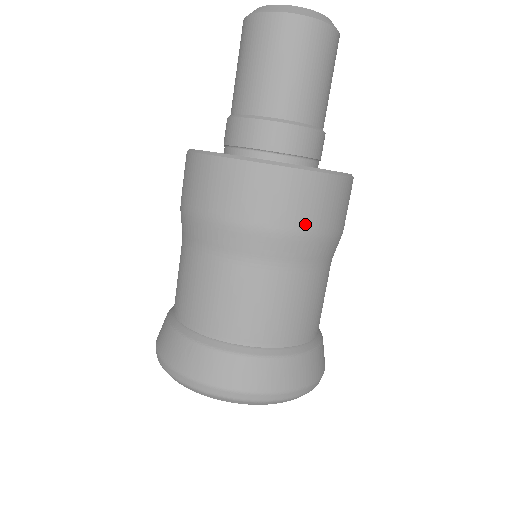
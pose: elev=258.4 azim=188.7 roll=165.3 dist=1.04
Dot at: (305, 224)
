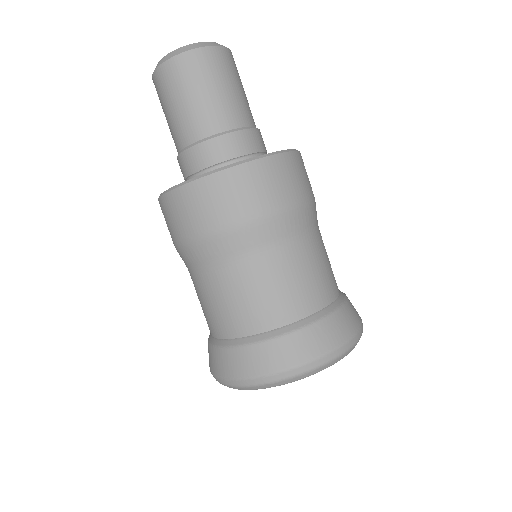
Dot at: (217, 223)
